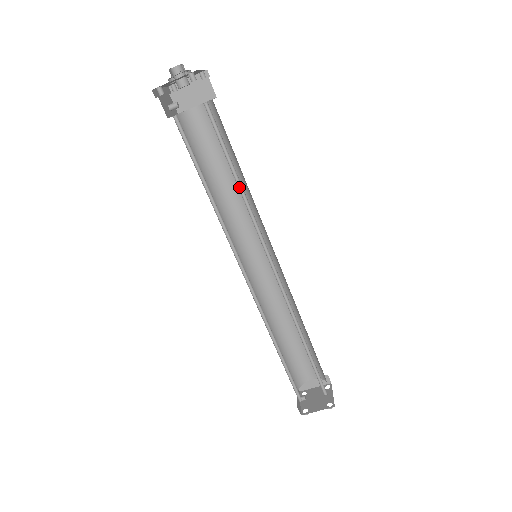
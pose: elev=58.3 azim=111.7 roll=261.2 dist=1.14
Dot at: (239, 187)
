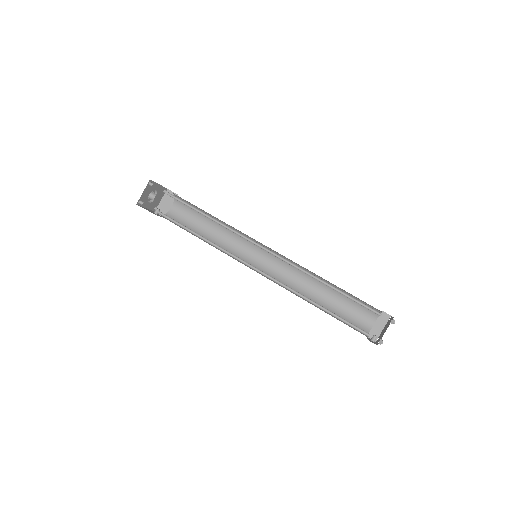
Dot at: (213, 220)
